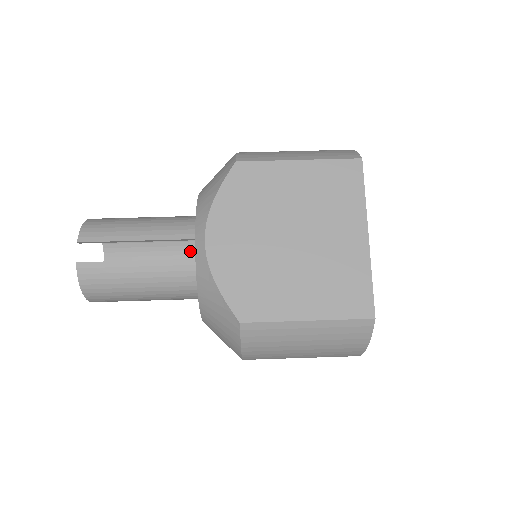
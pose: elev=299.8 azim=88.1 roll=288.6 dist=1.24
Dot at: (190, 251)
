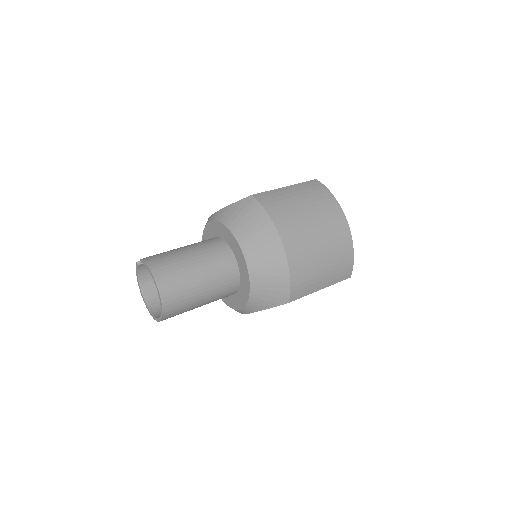
Dot at: occluded
